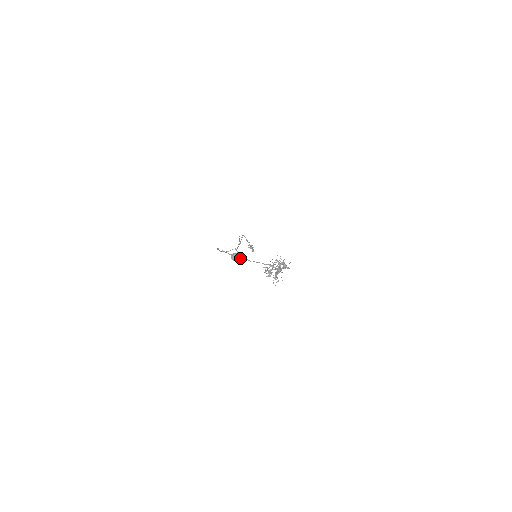
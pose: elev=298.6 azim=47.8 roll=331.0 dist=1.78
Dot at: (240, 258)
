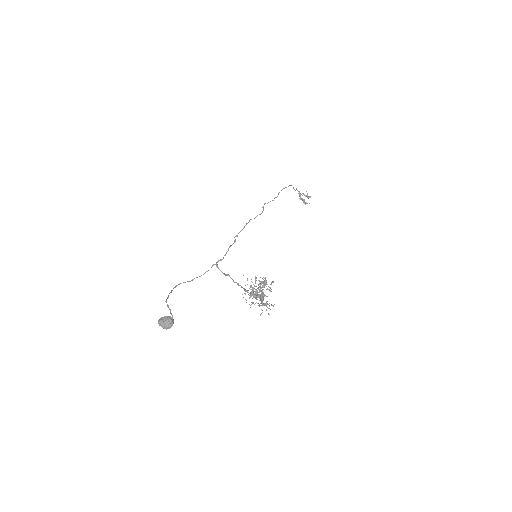
Dot at: (168, 324)
